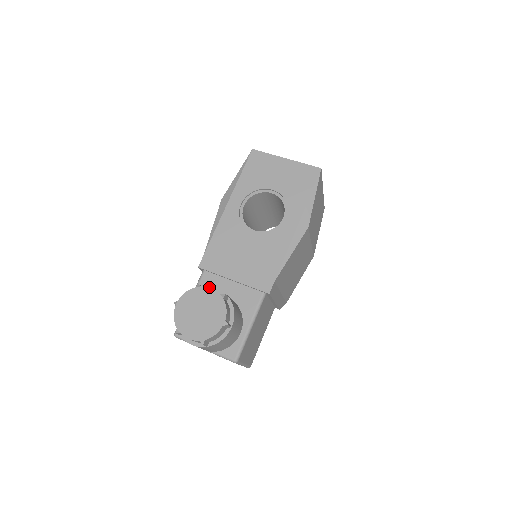
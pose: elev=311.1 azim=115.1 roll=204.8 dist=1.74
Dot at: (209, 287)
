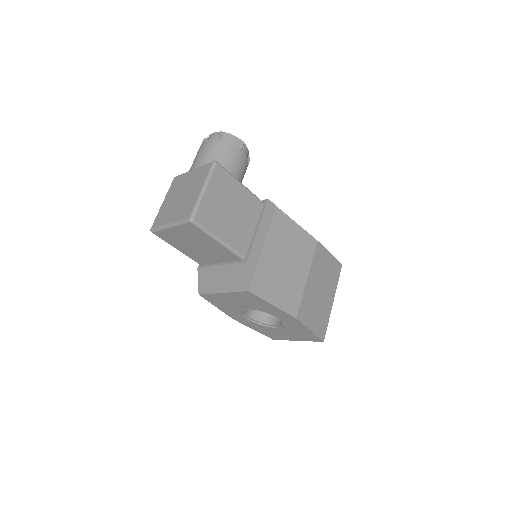
Dot at: occluded
